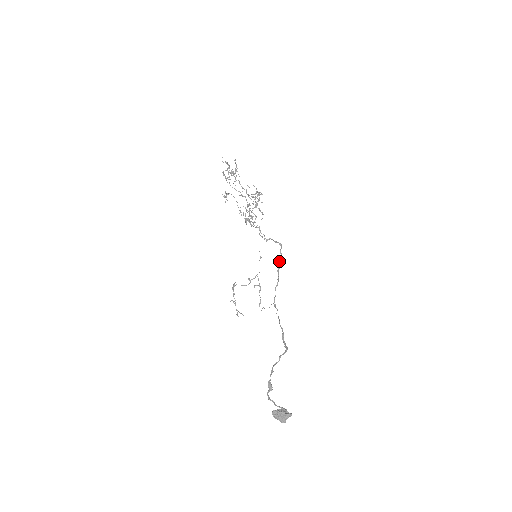
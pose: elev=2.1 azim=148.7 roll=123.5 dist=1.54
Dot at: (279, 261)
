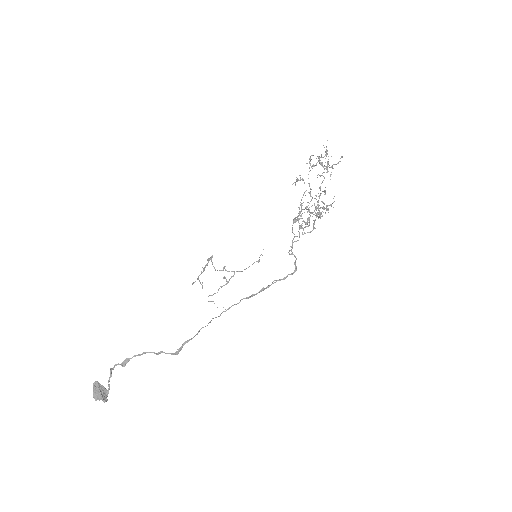
Dot at: (275, 282)
